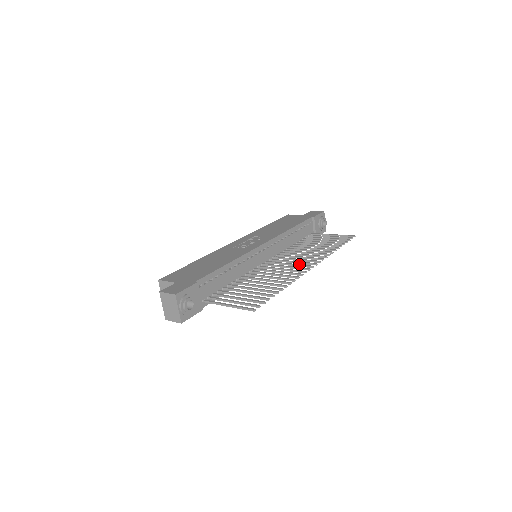
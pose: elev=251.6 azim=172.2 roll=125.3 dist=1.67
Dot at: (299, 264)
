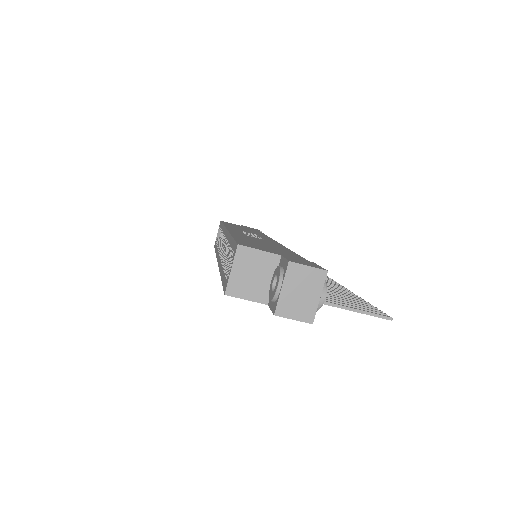
Dot at: occluded
